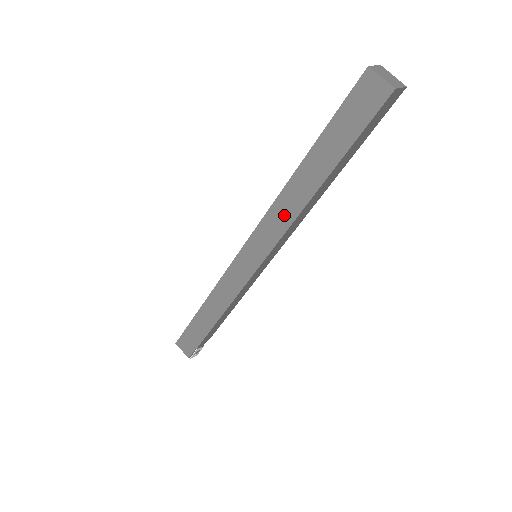
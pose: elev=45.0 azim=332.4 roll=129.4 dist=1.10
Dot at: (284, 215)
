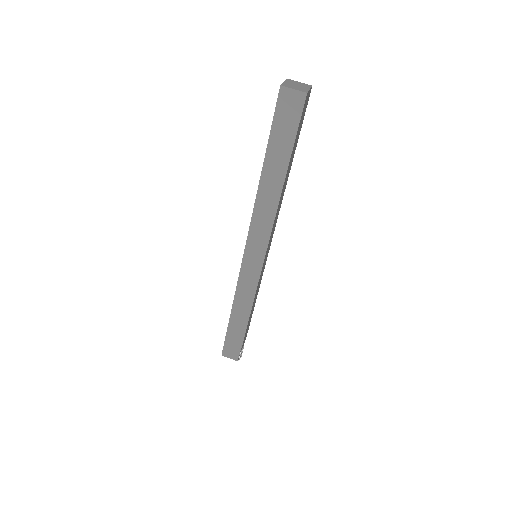
Dot at: (266, 216)
